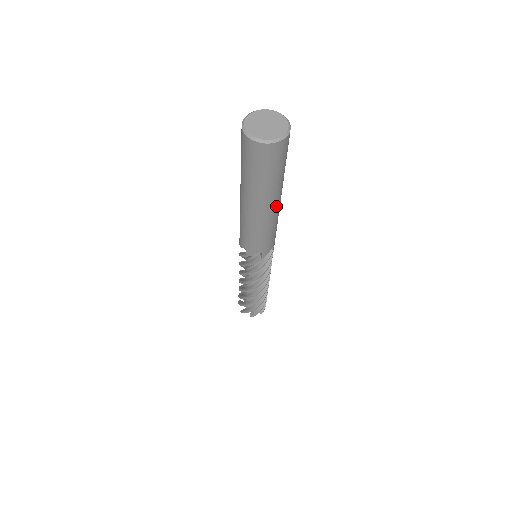
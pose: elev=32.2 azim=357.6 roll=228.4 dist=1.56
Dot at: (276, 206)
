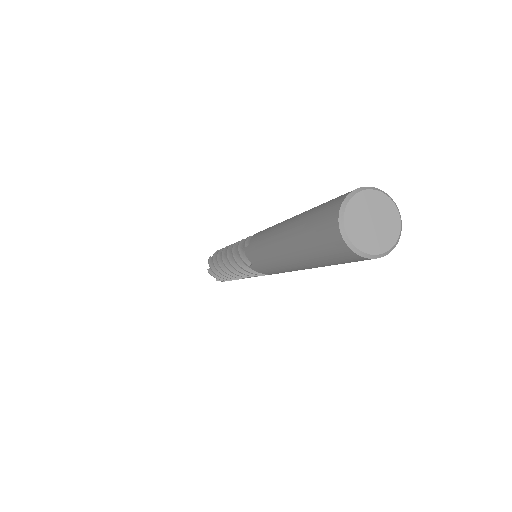
Dot at: occluded
